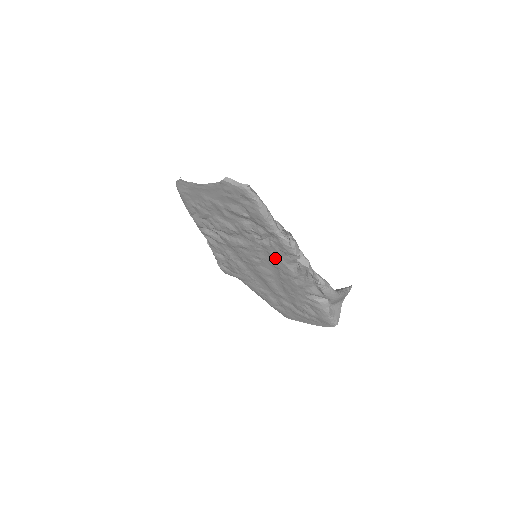
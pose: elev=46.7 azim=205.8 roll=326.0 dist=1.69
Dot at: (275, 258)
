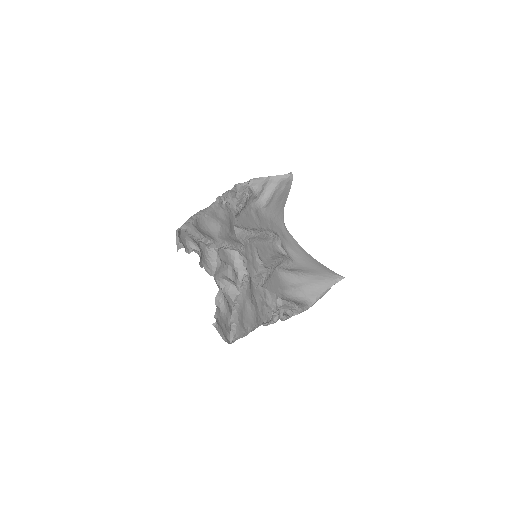
Dot at: occluded
